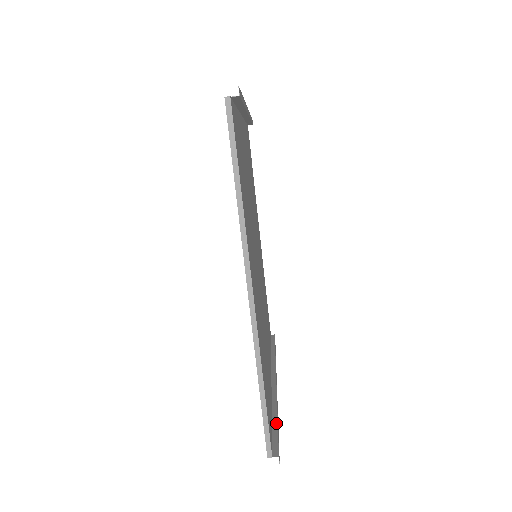
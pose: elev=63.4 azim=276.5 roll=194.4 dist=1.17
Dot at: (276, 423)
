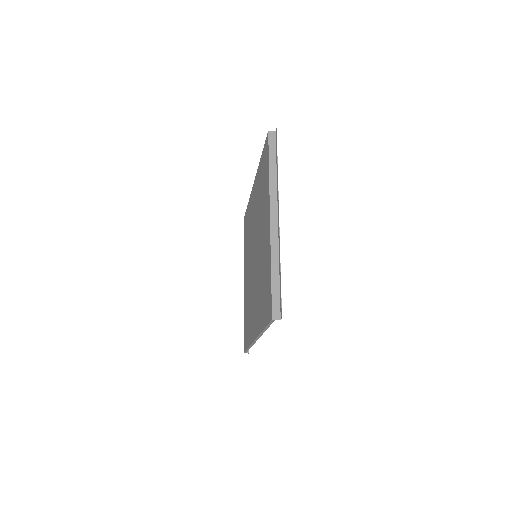
Dot at: occluded
